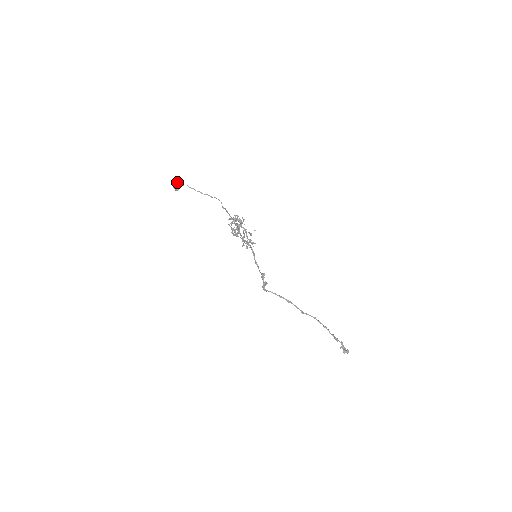
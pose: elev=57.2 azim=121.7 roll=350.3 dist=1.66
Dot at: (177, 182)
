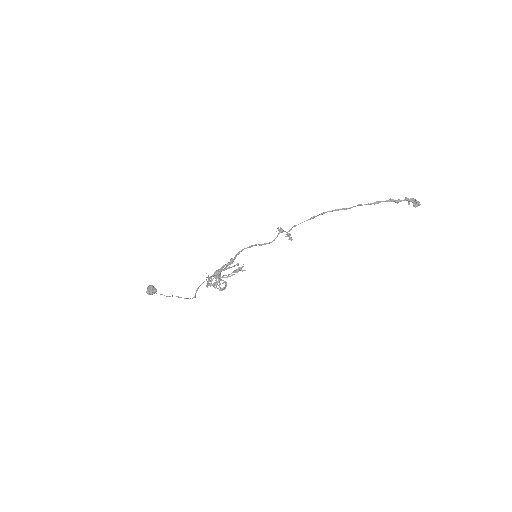
Dot at: (149, 293)
